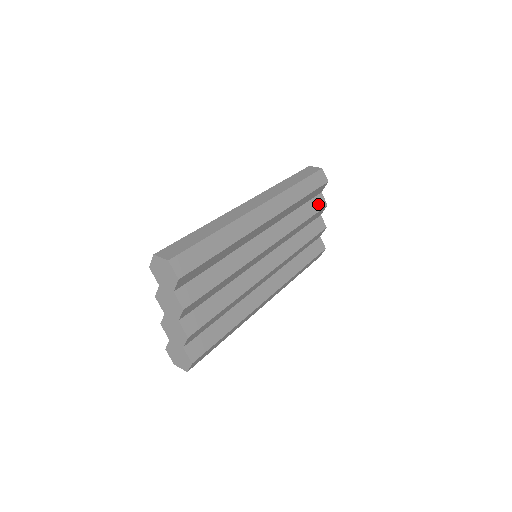
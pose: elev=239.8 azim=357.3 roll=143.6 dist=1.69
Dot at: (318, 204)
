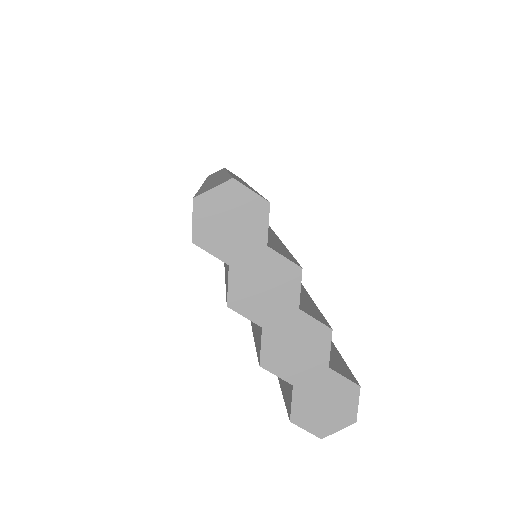
Dot at: occluded
